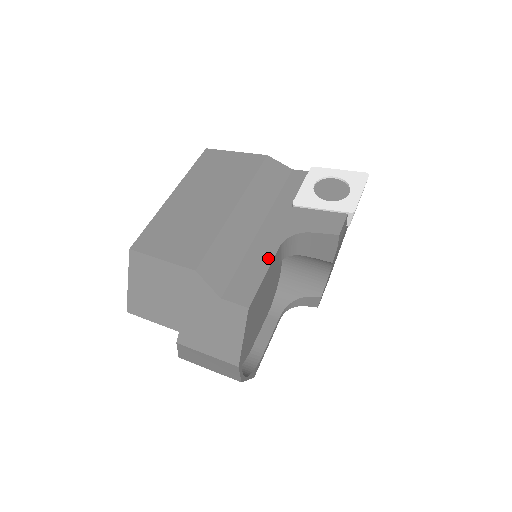
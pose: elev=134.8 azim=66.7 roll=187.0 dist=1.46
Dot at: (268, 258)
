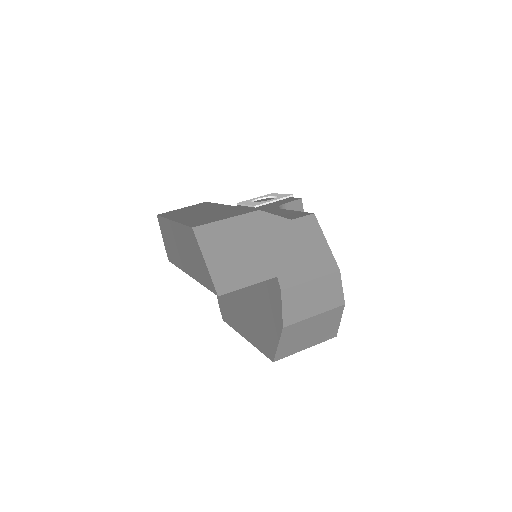
Dot at: (284, 211)
